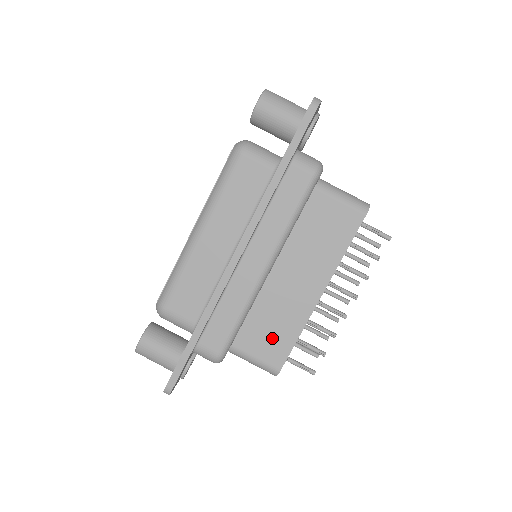
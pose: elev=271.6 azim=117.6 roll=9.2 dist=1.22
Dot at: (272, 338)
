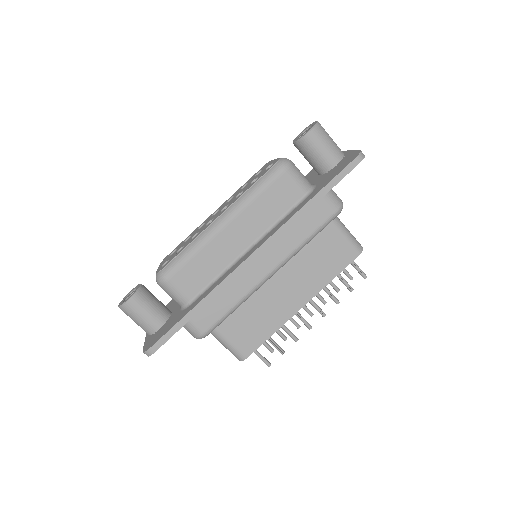
Dot at: (250, 330)
